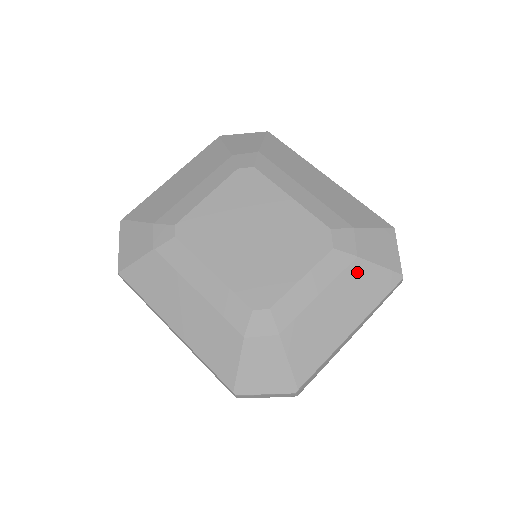
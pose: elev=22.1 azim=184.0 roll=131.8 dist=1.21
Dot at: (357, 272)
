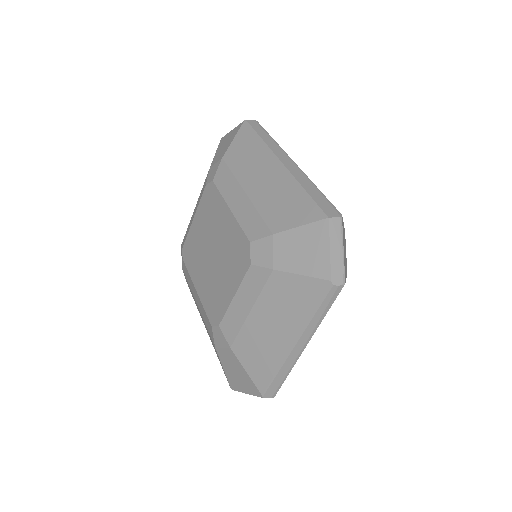
Dot at: (278, 285)
